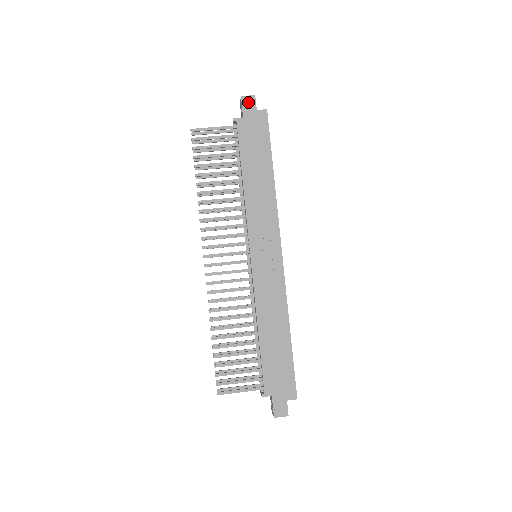
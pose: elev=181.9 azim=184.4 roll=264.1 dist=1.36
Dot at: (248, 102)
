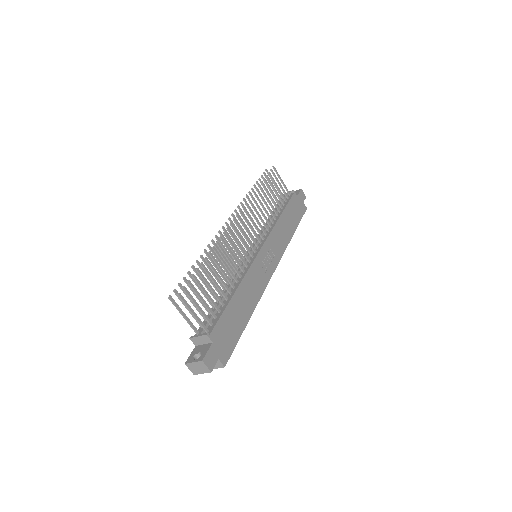
Dot at: (302, 195)
